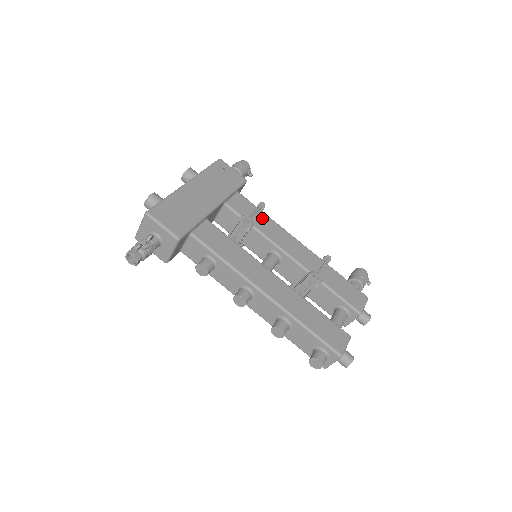
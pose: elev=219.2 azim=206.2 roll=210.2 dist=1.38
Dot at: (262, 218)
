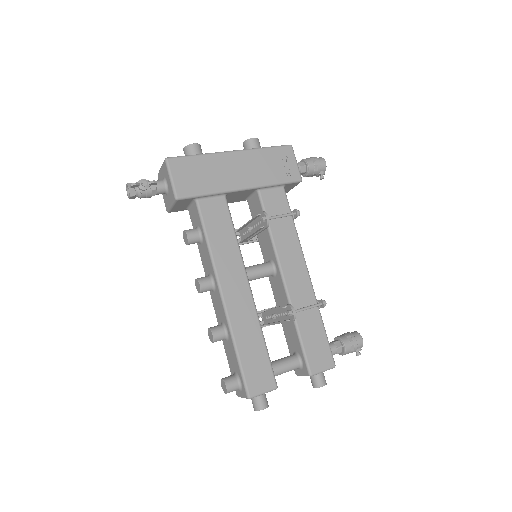
Dot at: (286, 225)
